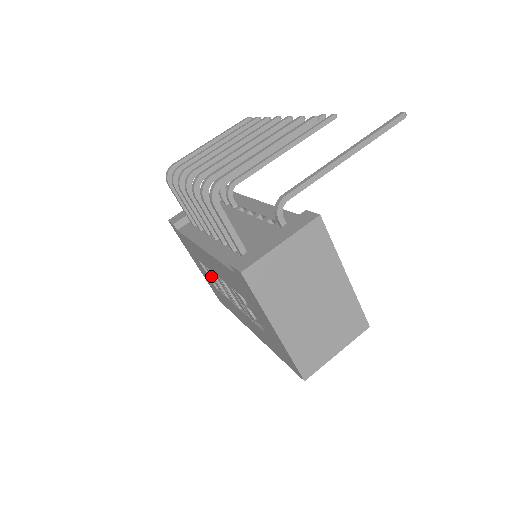
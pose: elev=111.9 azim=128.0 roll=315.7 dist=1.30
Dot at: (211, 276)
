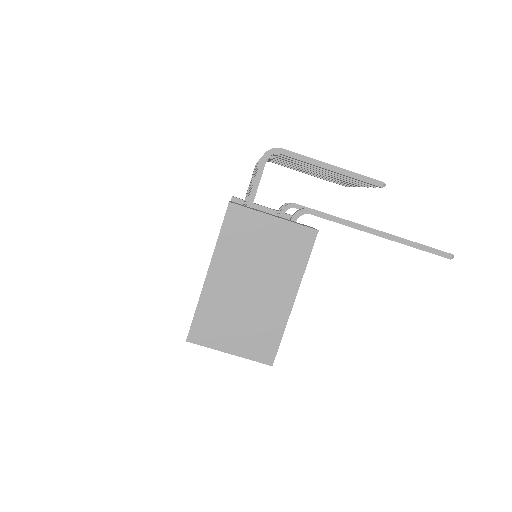
Dot at: occluded
